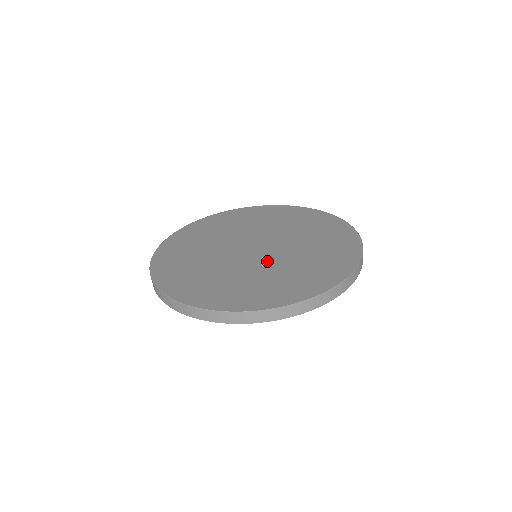
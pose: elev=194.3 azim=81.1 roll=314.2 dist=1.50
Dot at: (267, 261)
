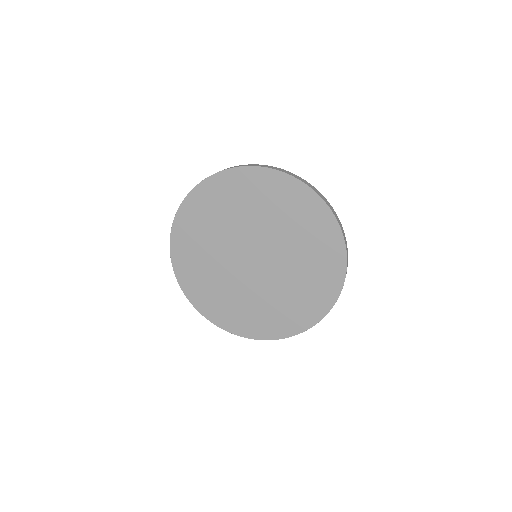
Dot at: (265, 283)
